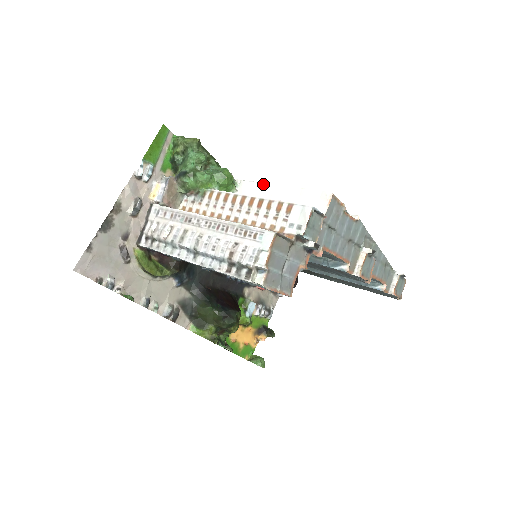
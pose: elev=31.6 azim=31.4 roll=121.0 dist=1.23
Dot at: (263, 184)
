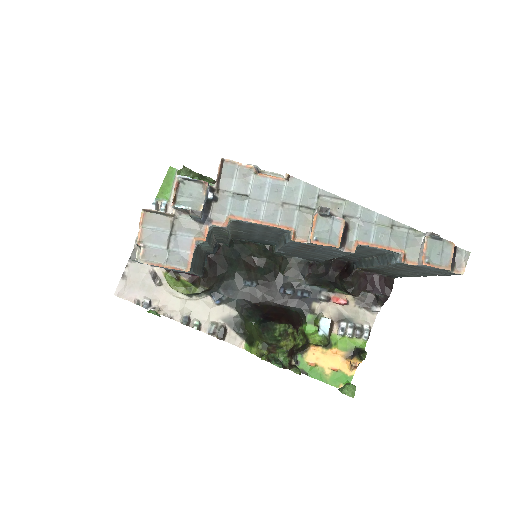
Dot at: occluded
